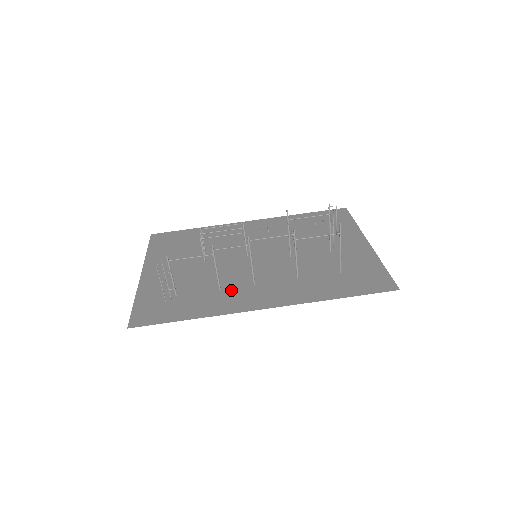
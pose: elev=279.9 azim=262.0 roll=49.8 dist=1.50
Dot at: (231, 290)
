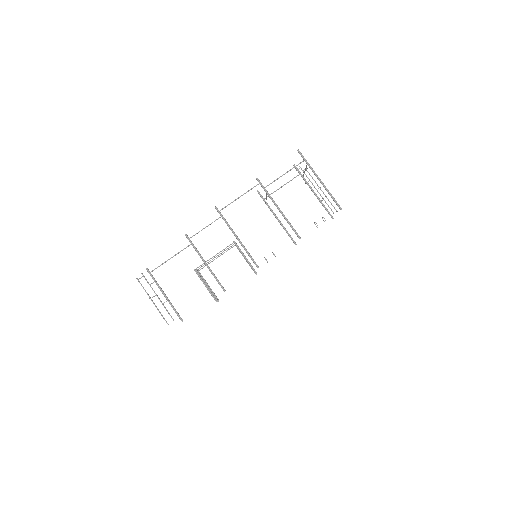
Dot at: occluded
